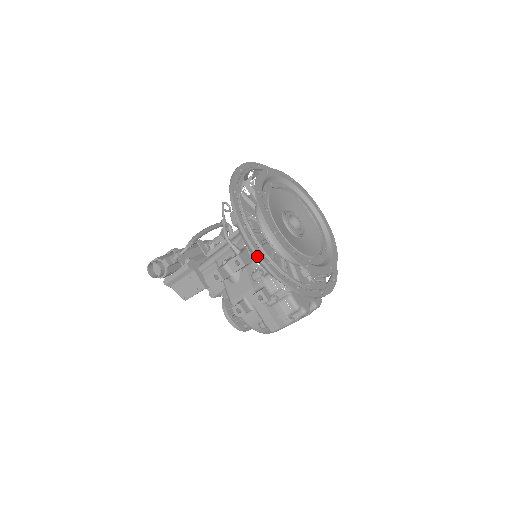
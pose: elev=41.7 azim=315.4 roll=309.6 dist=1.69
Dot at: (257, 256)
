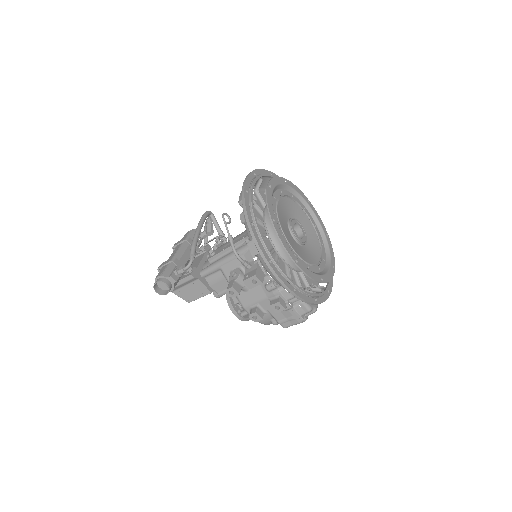
Dot at: (285, 287)
